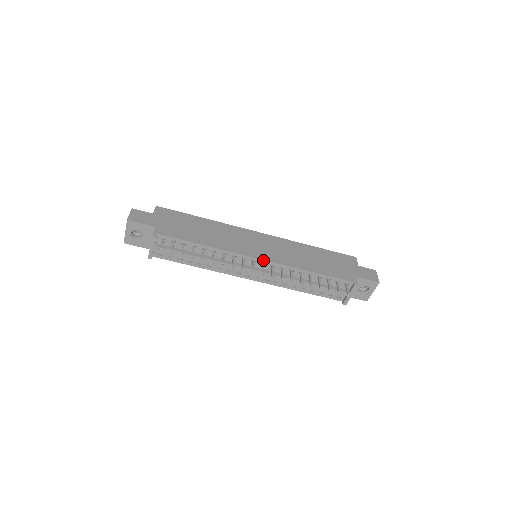
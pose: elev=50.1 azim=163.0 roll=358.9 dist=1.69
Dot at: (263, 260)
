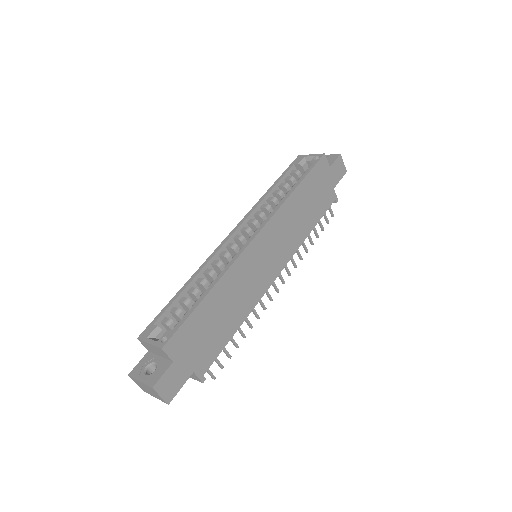
Dot at: (280, 272)
